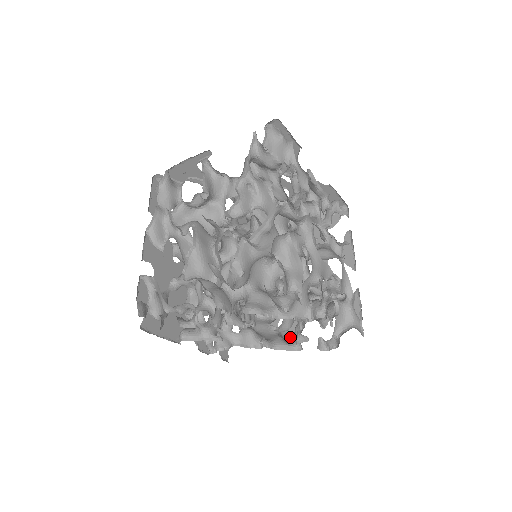
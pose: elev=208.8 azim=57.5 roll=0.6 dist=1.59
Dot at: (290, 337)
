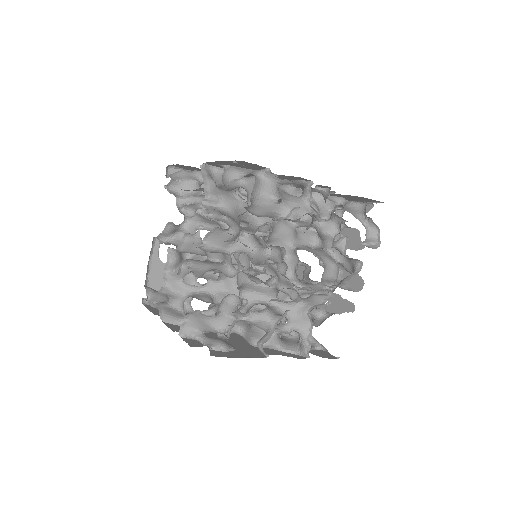
Dot at: (357, 287)
